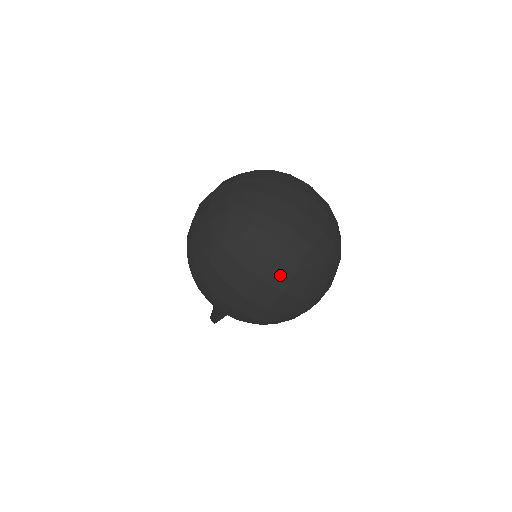
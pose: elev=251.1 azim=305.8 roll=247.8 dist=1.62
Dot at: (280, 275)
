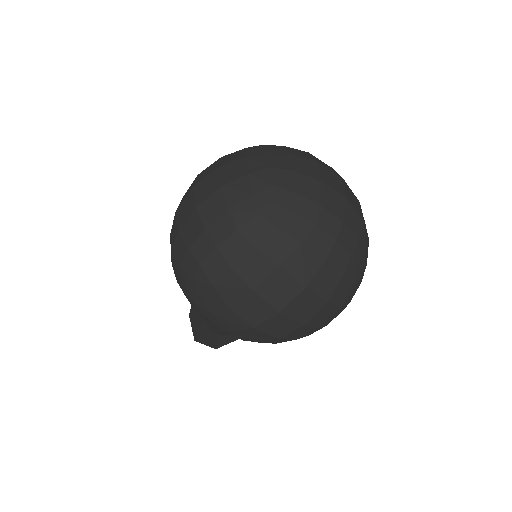
Dot at: (327, 279)
